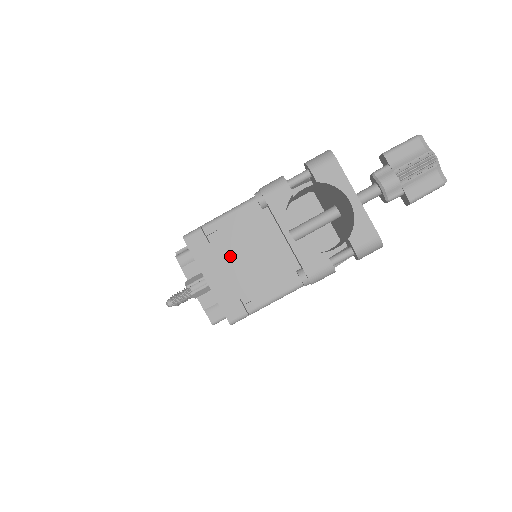
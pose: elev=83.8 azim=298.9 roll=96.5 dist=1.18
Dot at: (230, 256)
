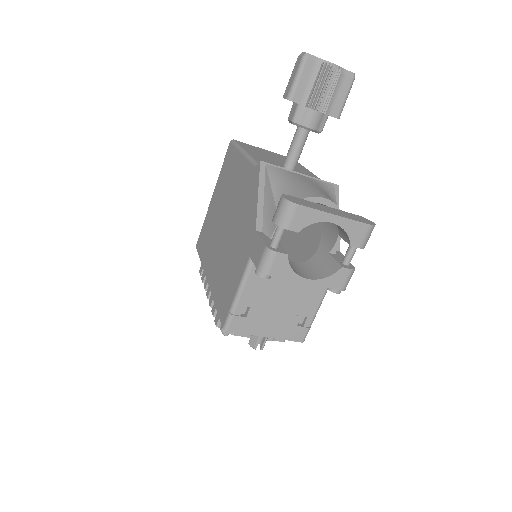
Dot at: (268, 311)
